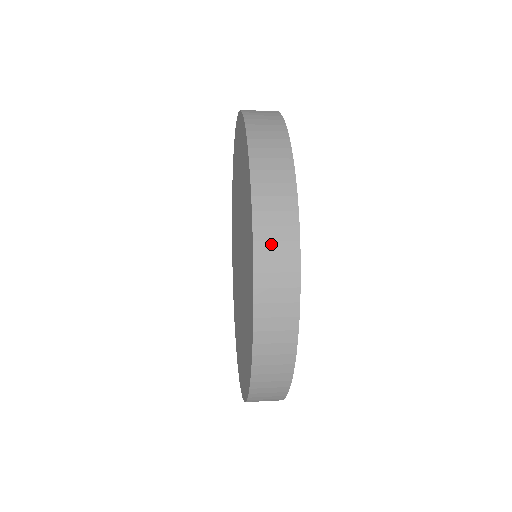
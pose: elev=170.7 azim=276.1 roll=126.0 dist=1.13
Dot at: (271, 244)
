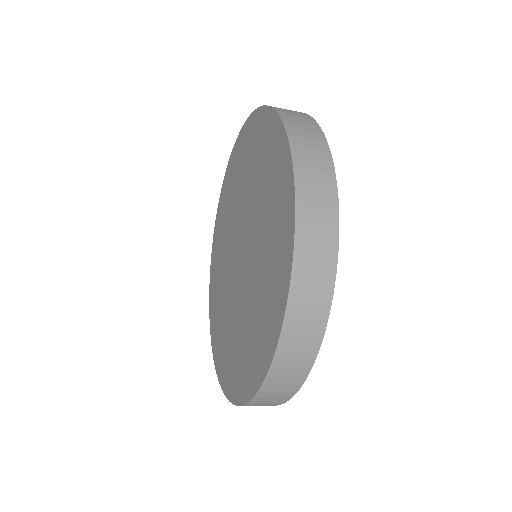
Dot at: (312, 228)
